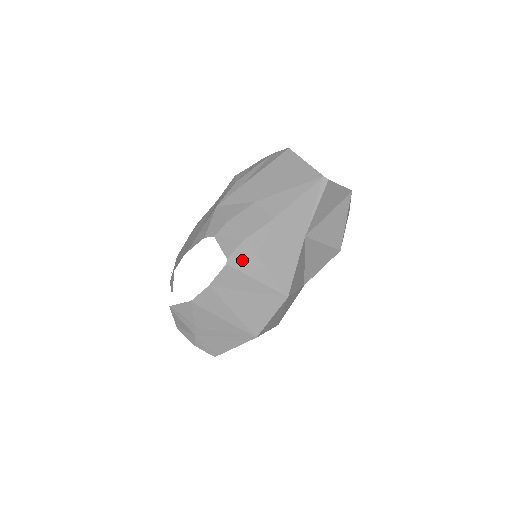
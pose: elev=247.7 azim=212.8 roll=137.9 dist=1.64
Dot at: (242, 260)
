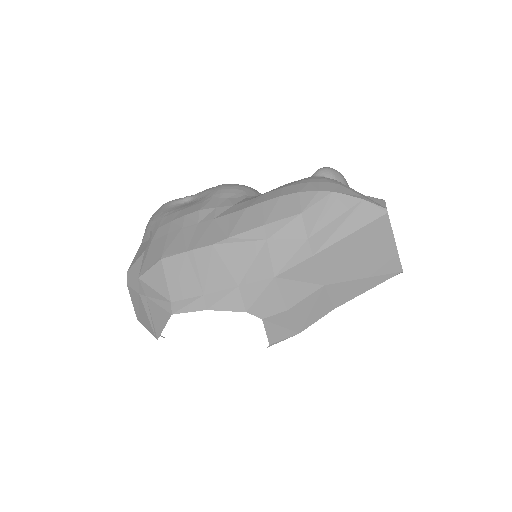
Dot at: occluded
